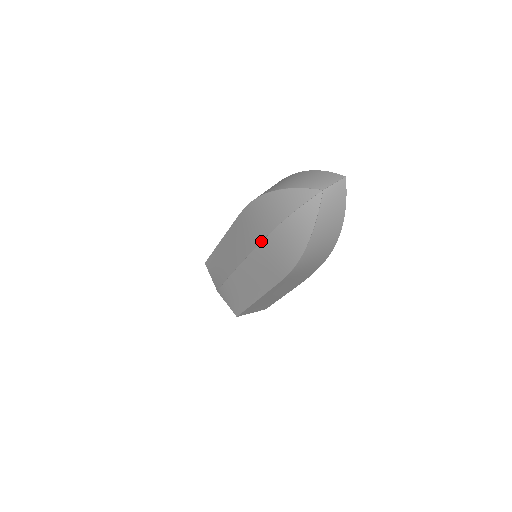
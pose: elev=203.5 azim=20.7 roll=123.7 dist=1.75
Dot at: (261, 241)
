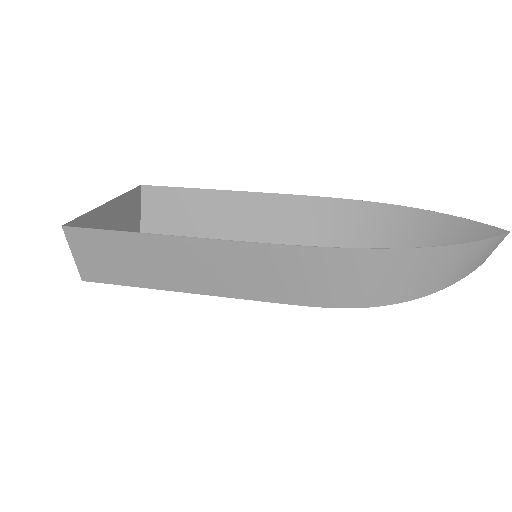
Dot at: occluded
